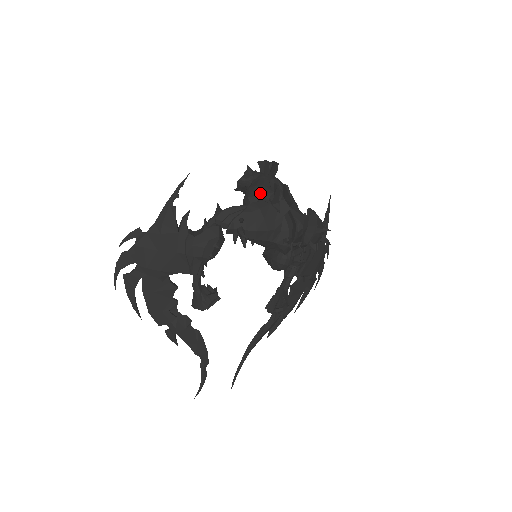
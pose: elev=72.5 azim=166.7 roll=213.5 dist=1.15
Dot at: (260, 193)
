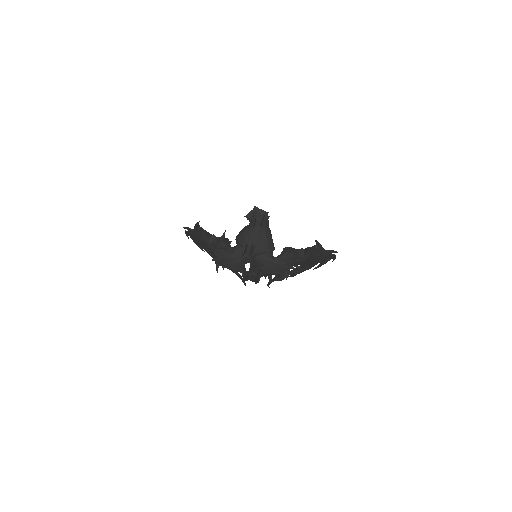
Dot at: (240, 242)
